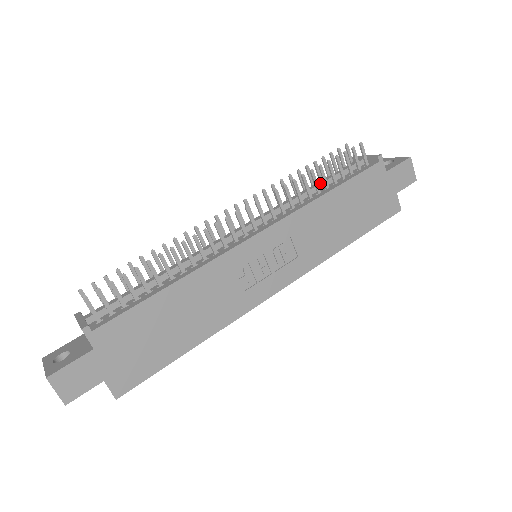
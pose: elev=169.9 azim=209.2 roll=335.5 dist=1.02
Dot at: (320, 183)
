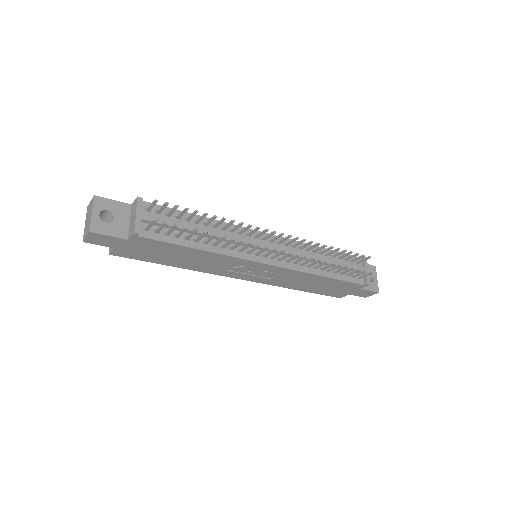
Dot at: occluded
